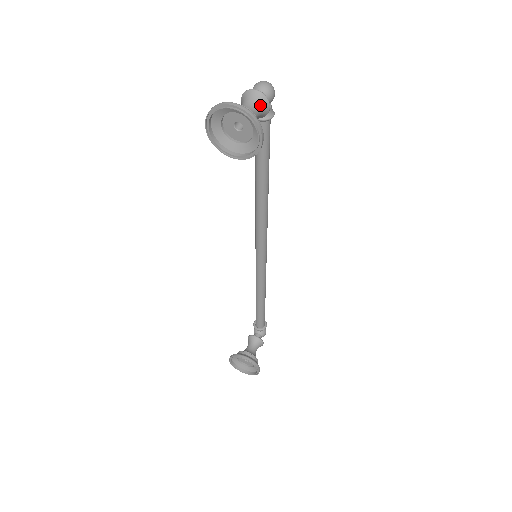
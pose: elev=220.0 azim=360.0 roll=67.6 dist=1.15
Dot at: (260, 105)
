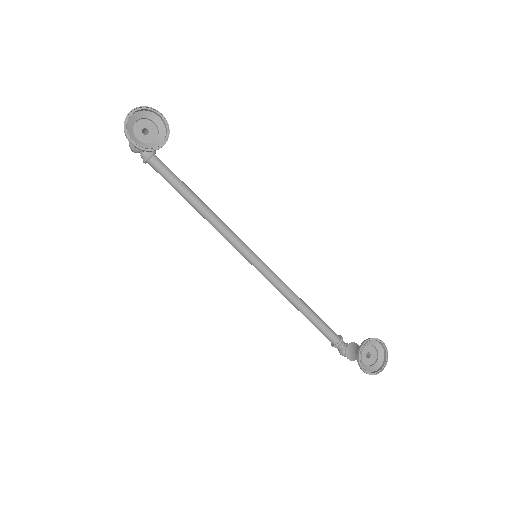
Dot at: occluded
